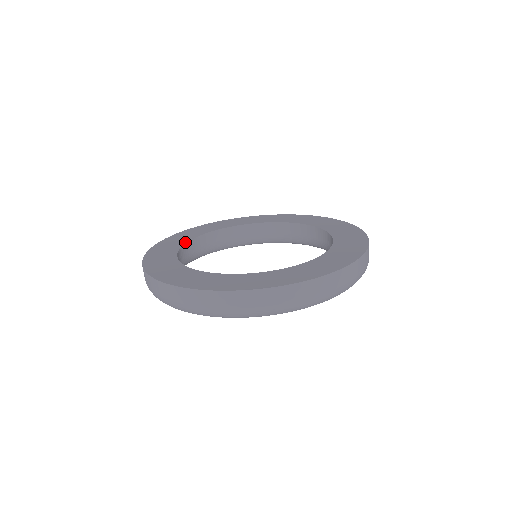
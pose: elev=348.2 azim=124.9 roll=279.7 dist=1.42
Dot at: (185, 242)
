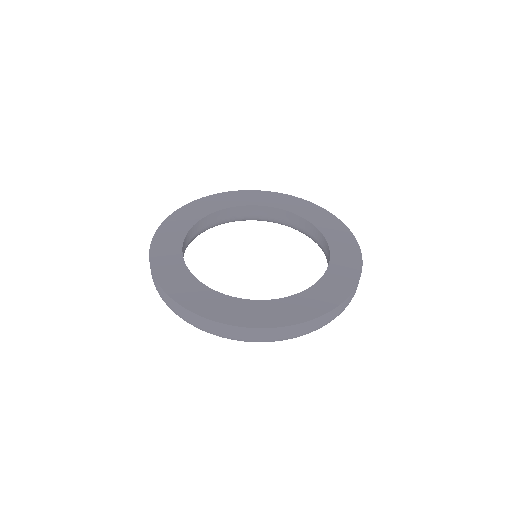
Dot at: (184, 236)
